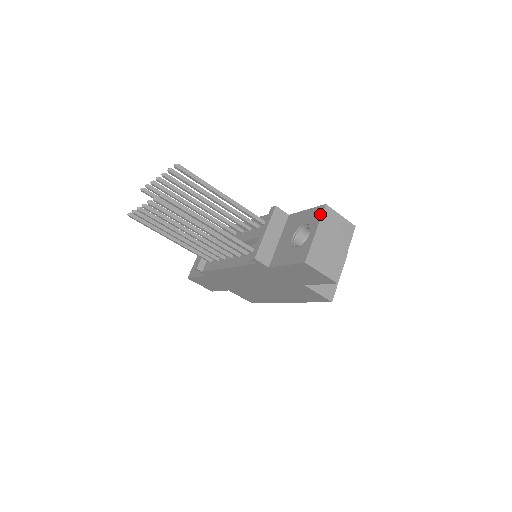
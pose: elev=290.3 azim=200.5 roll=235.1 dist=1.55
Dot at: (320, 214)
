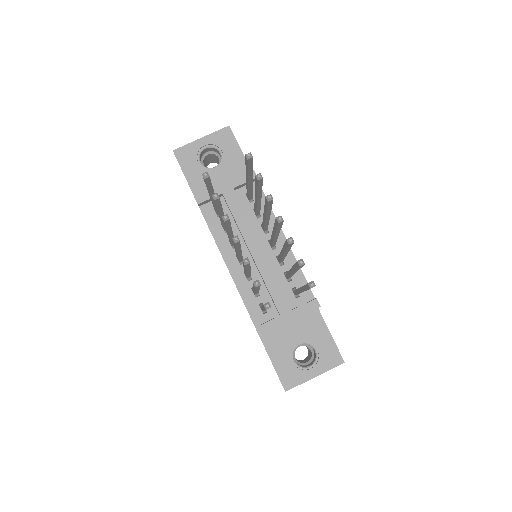
Dot at: (333, 365)
